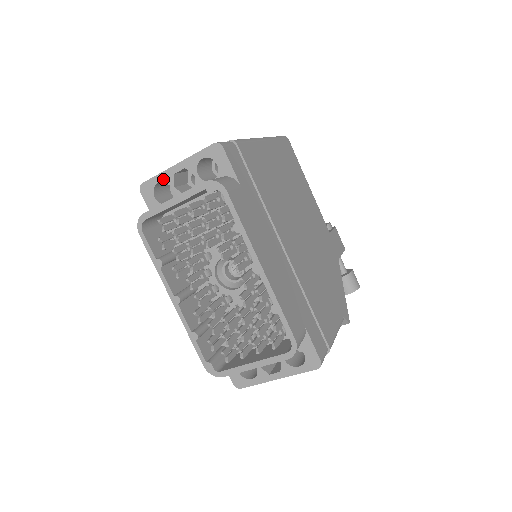
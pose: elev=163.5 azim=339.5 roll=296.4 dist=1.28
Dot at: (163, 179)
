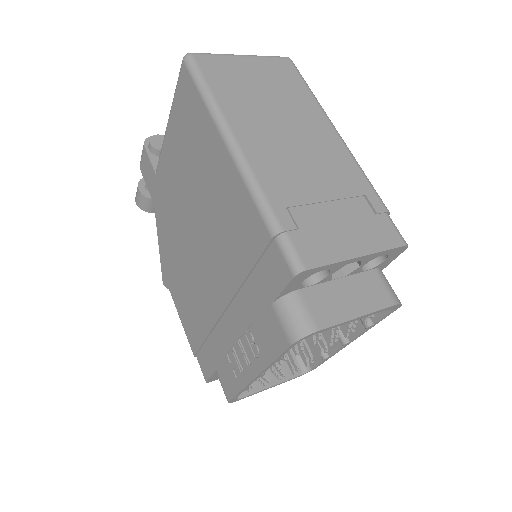
Dot at: (332, 268)
